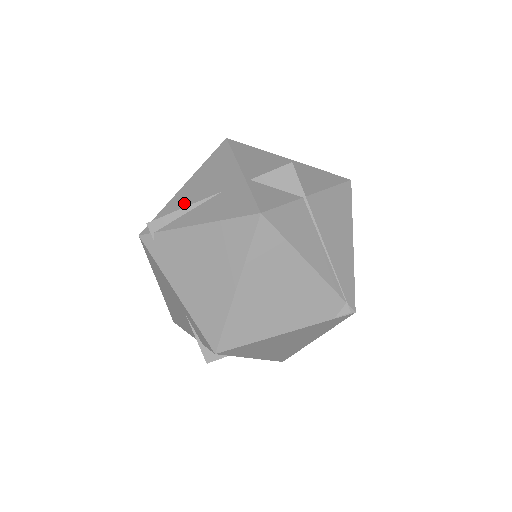
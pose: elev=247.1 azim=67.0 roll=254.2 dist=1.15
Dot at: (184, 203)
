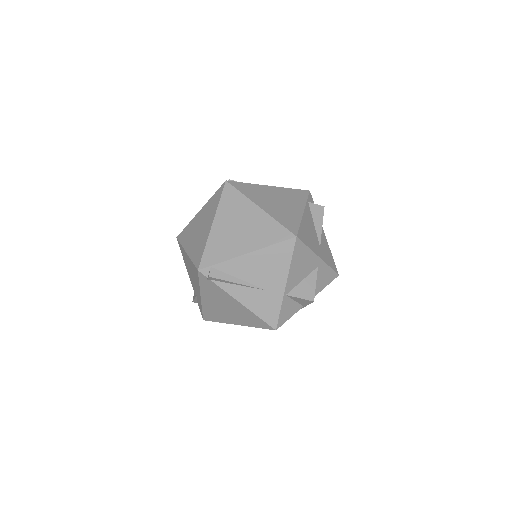
Dot at: (239, 274)
